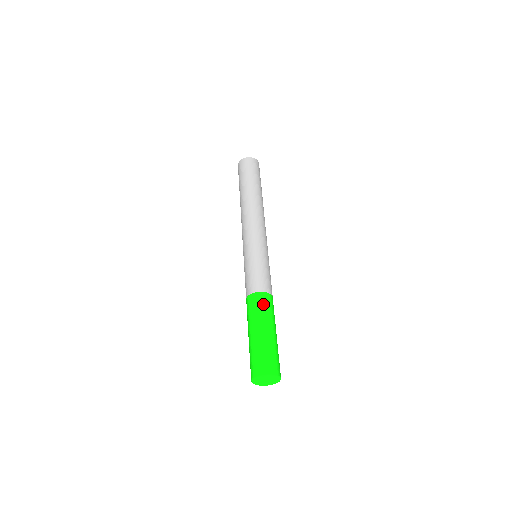
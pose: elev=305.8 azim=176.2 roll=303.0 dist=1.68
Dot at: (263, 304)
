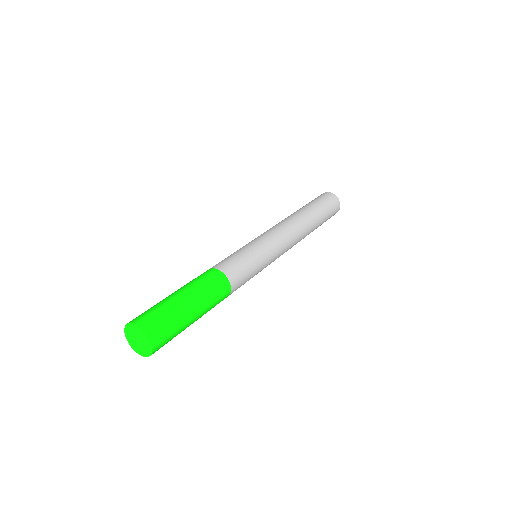
Dot at: (211, 280)
